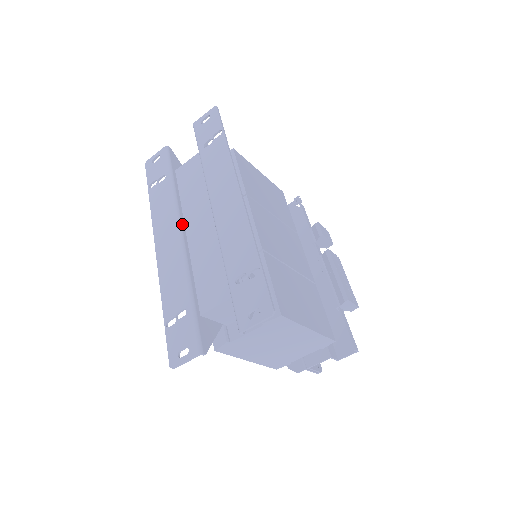
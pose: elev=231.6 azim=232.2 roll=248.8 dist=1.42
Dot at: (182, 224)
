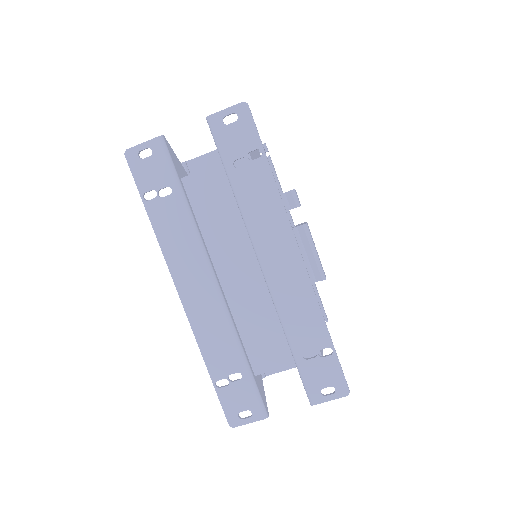
Dot at: (213, 267)
